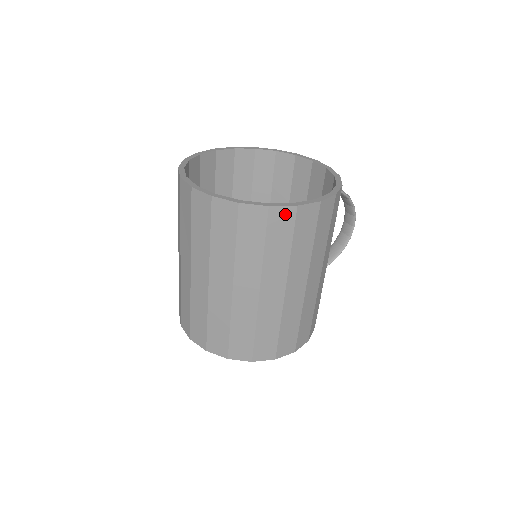
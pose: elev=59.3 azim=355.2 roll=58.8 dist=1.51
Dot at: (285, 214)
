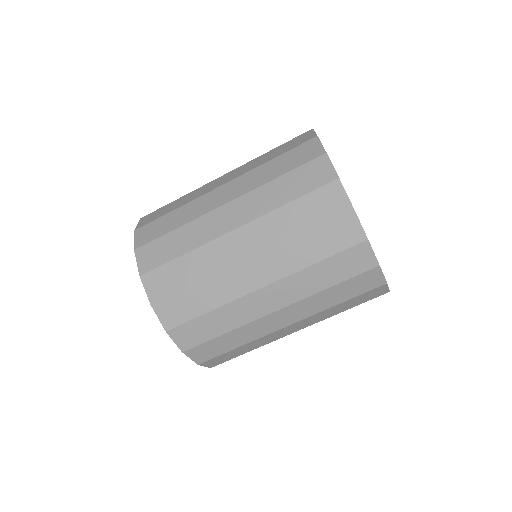
Dot at: (380, 292)
